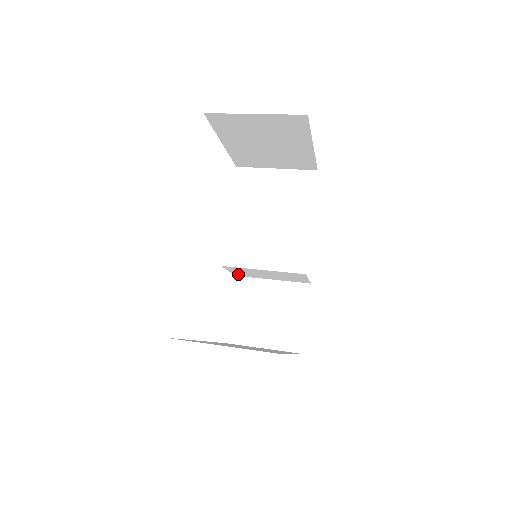
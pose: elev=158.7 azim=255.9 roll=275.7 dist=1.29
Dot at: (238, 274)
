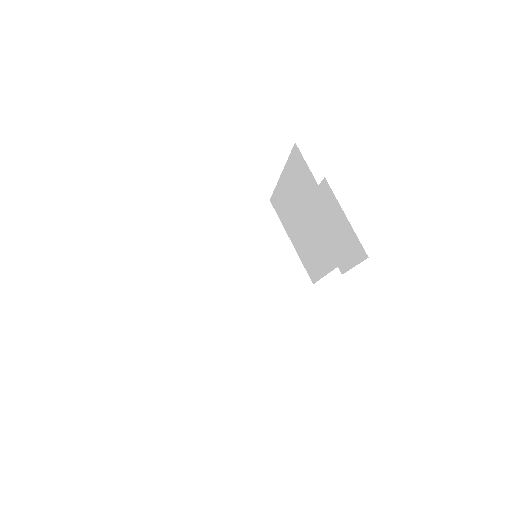
Dot at: occluded
